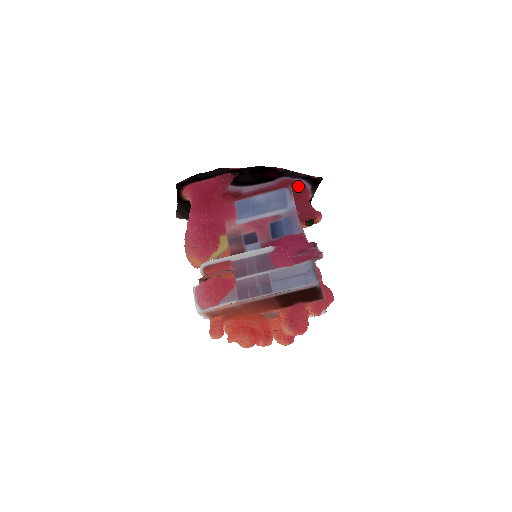
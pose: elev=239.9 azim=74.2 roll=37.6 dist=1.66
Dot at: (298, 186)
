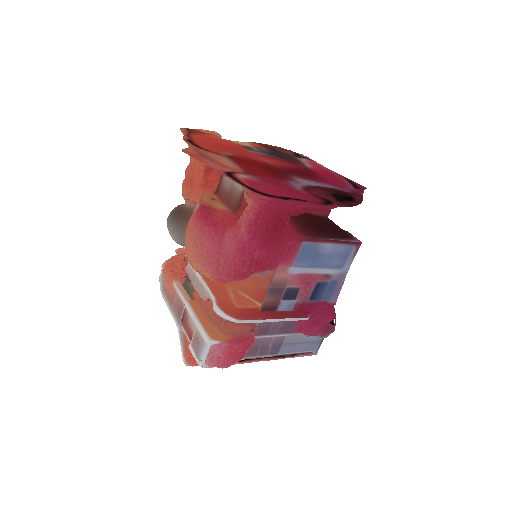
Dot at: occluded
